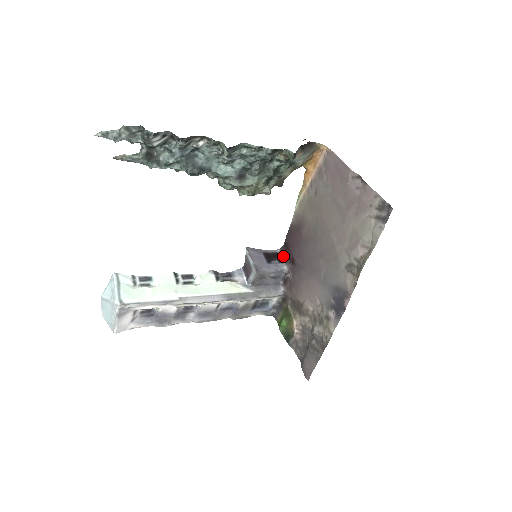
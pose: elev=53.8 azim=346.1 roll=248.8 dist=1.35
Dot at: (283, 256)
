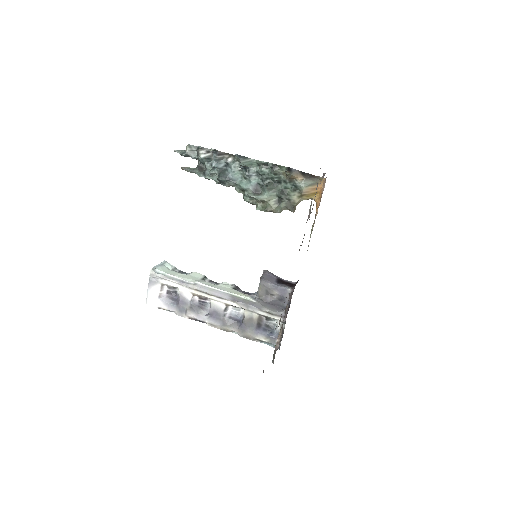
Dot at: (294, 284)
